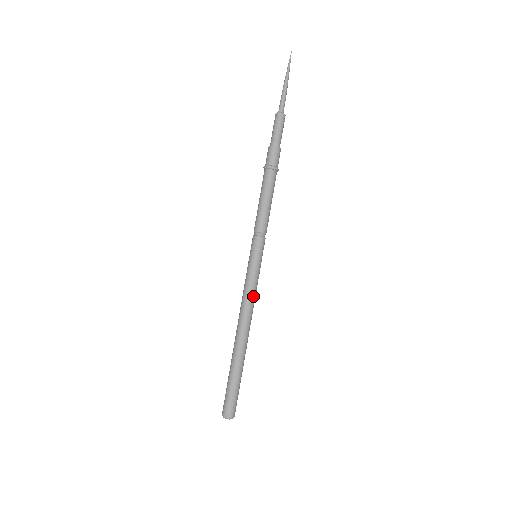
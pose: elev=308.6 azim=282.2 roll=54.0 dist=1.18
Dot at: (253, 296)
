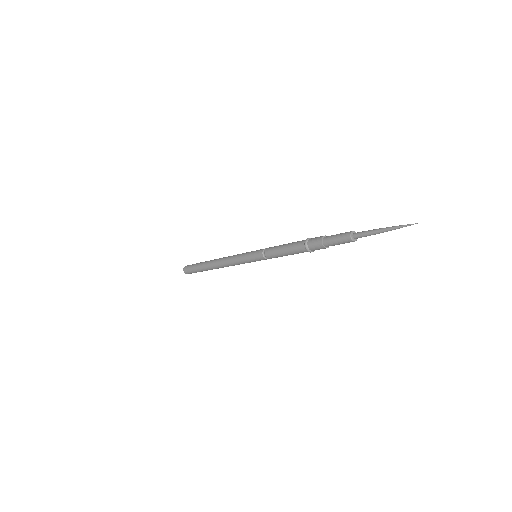
Dot at: occluded
